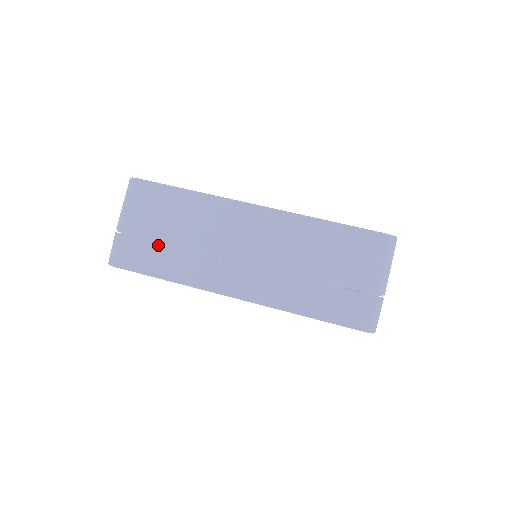
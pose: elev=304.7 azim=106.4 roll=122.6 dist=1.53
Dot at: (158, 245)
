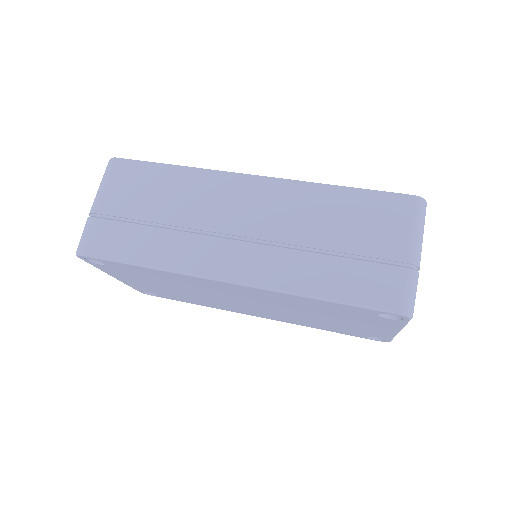
Dot at: (136, 226)
